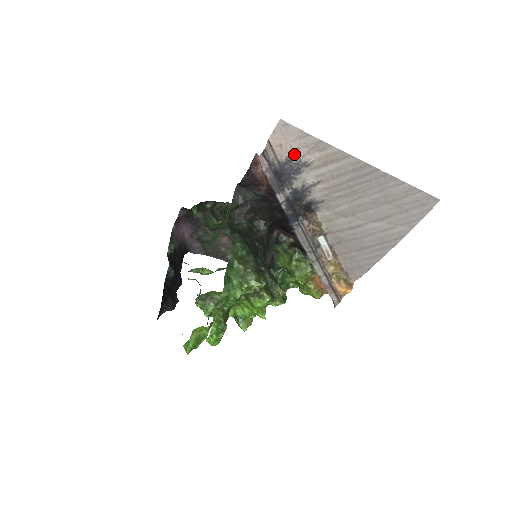
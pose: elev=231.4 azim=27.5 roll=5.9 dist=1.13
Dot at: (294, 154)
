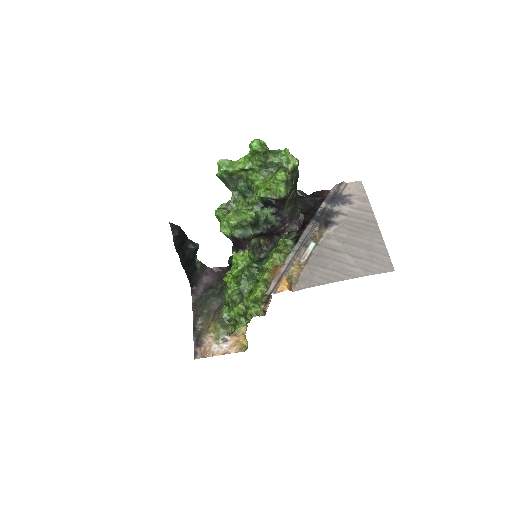
Dot at: (351, 195)
